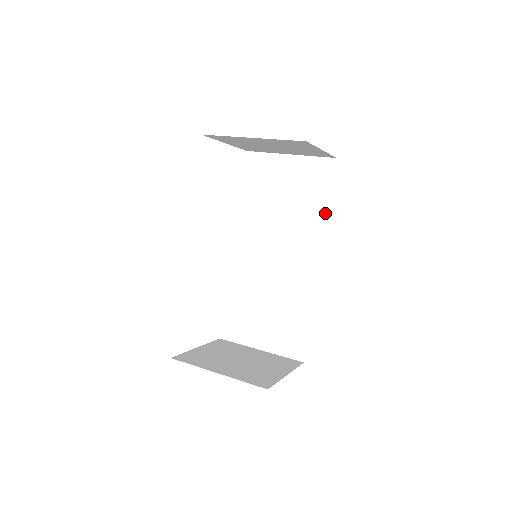
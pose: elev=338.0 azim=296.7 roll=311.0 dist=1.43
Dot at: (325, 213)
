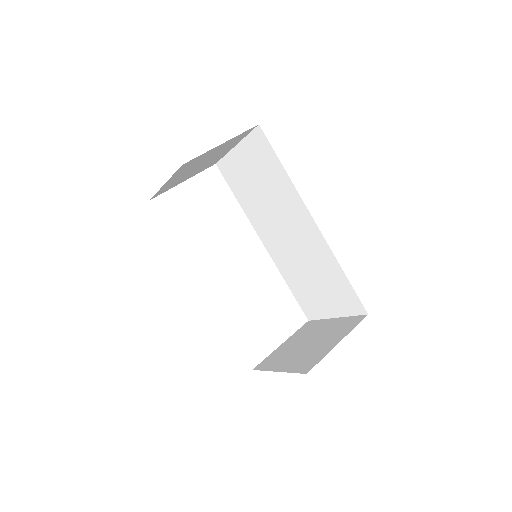
Dot at: (287, 177)
